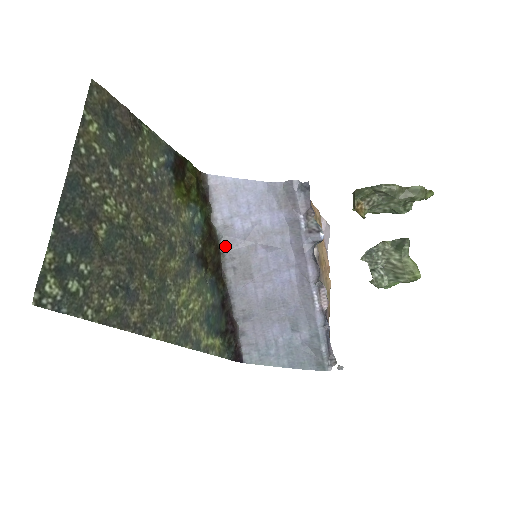
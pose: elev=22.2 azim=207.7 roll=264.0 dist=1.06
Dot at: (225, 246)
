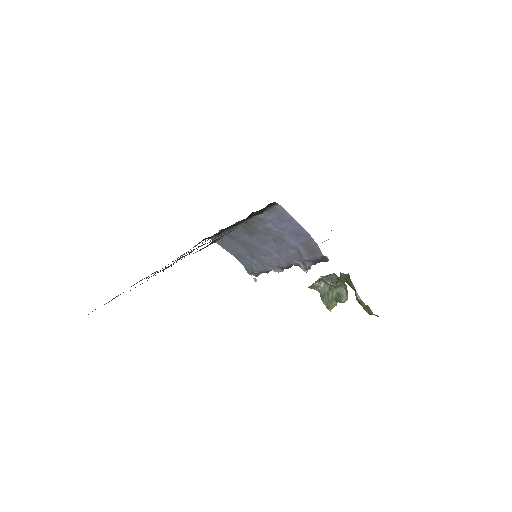
Dot at: (251, 221)
